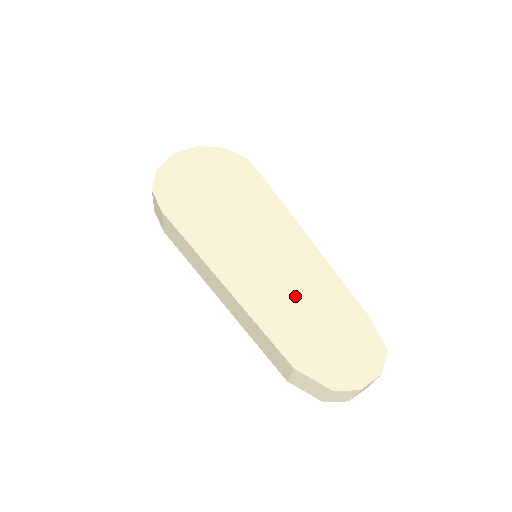
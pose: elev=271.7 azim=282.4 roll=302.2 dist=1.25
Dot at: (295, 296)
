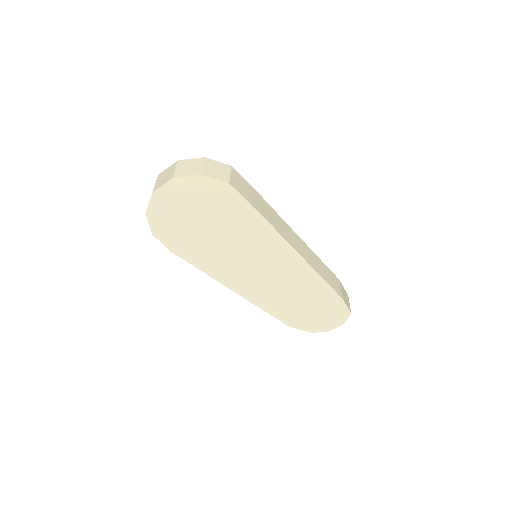
Dot at: (288, 293)
